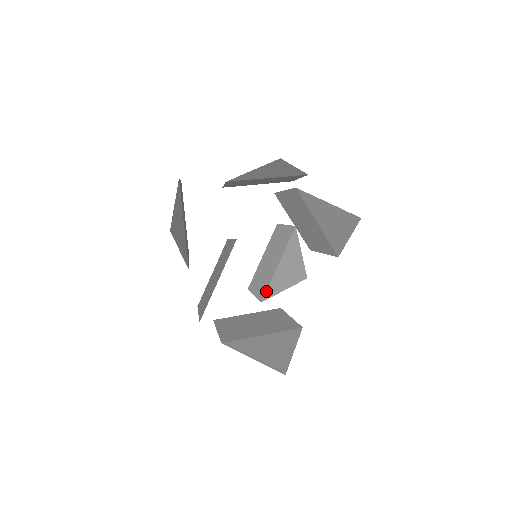
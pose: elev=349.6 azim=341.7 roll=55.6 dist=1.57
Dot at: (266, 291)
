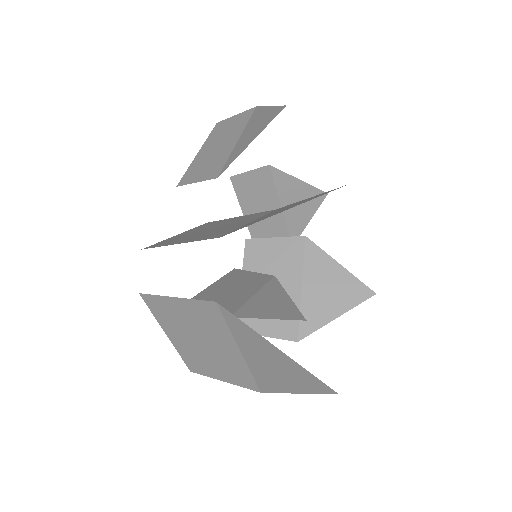
Dot at: (238, 309)
